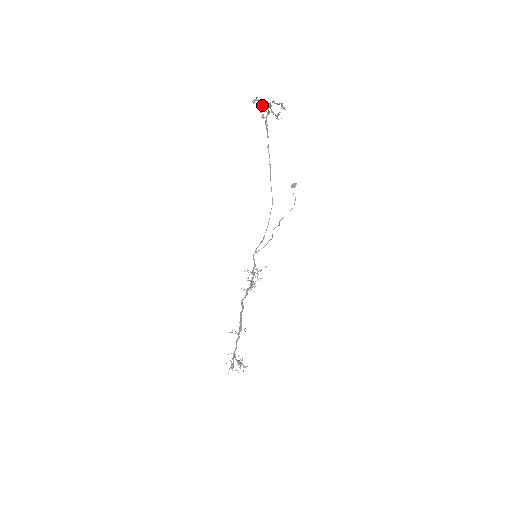
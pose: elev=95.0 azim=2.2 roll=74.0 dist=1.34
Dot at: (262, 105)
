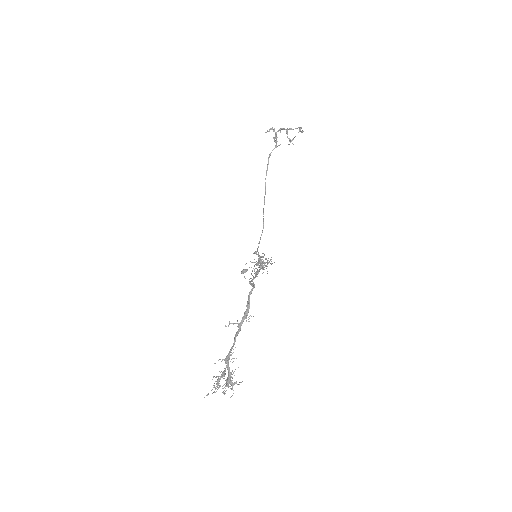
Dot at: (276, 134)
